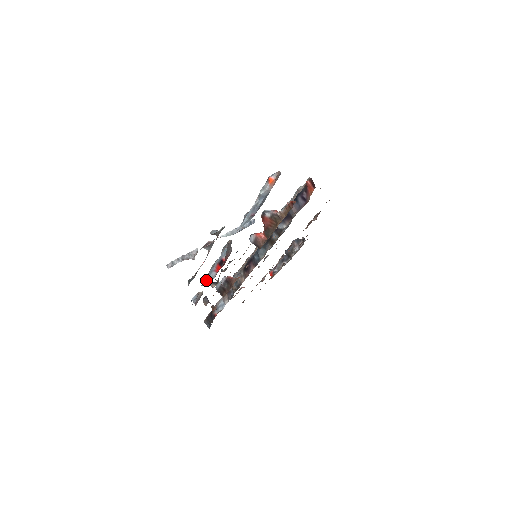
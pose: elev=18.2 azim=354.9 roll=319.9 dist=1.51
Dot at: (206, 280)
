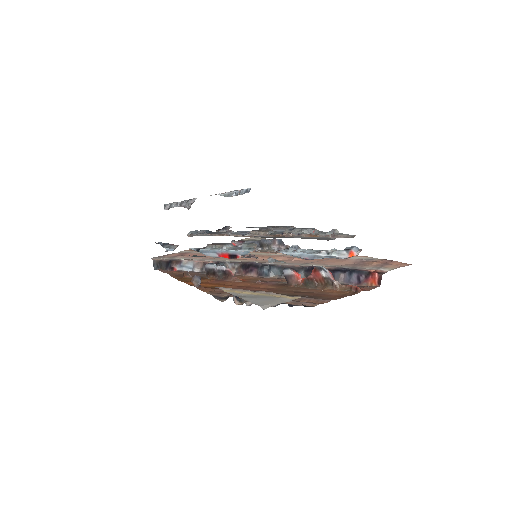
Dot at: (200, 251)
